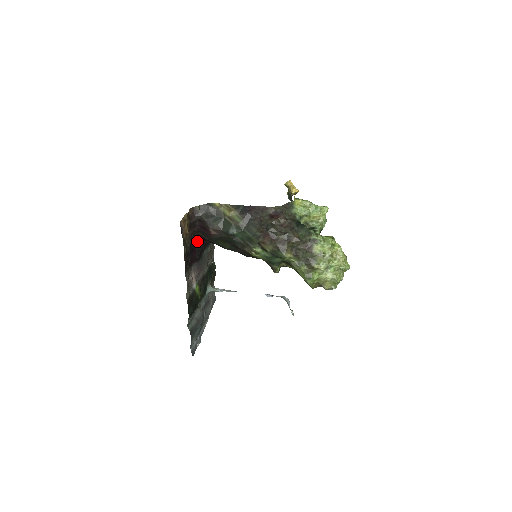
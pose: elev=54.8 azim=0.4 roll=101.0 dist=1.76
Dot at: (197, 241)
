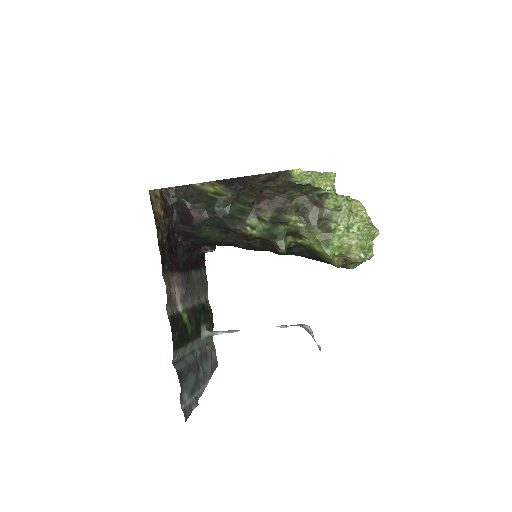
Dot at: (178, 242)
